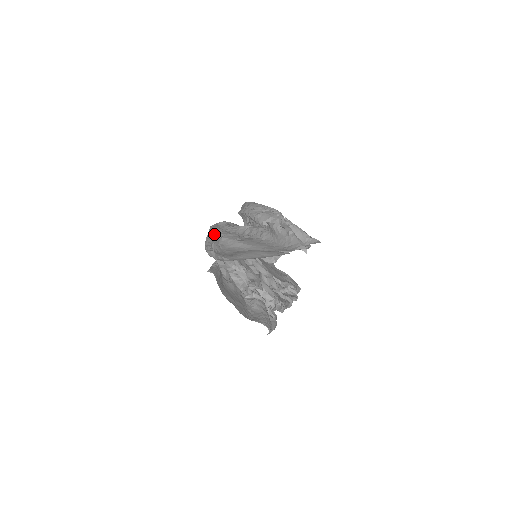
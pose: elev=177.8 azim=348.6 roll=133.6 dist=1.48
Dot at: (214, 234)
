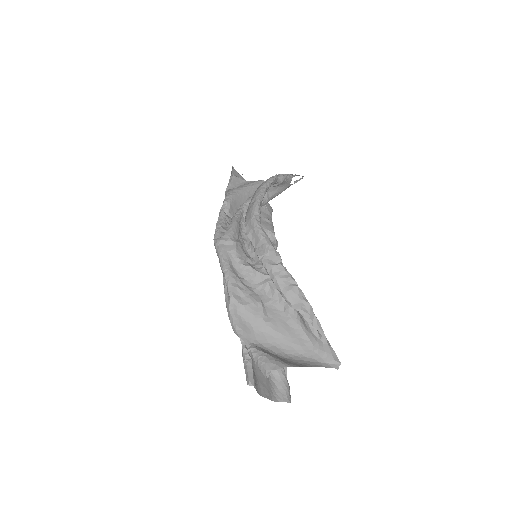
Dot at: (237, 303)
